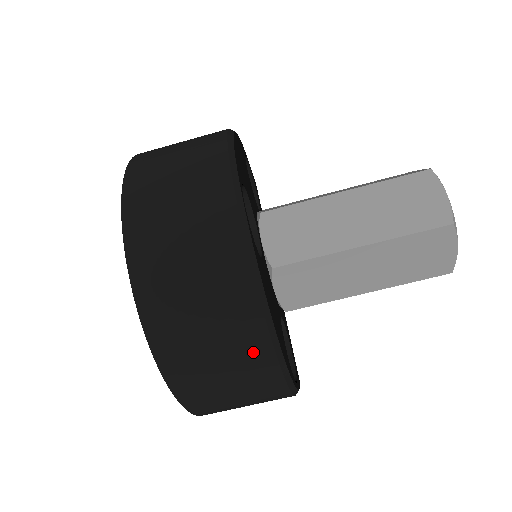
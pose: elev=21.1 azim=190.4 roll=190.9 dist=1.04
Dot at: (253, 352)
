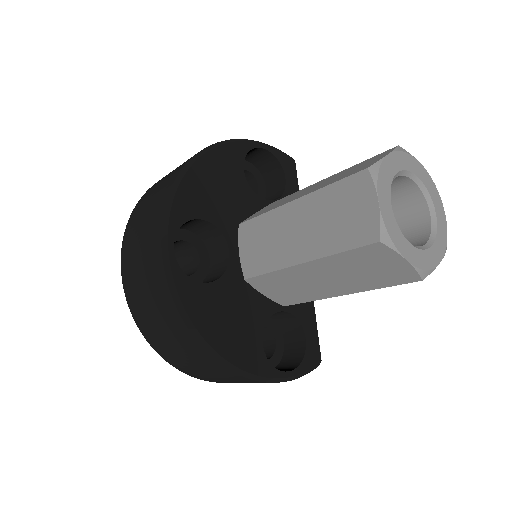
Dot at: (208, 362)
